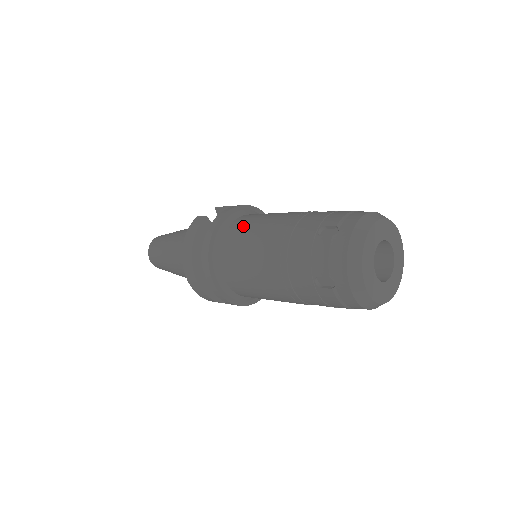
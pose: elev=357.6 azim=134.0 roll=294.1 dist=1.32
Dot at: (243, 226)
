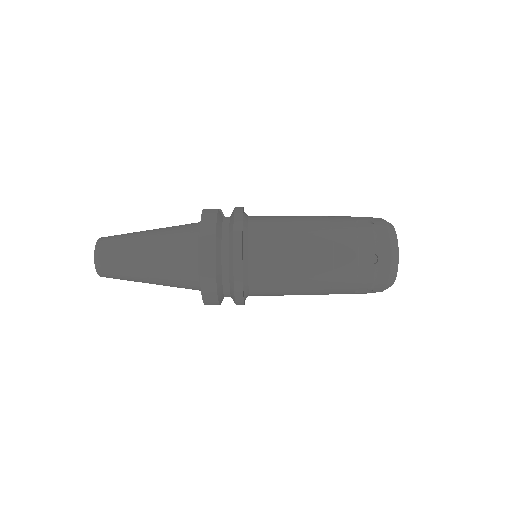
Dot at: (268, 219)
